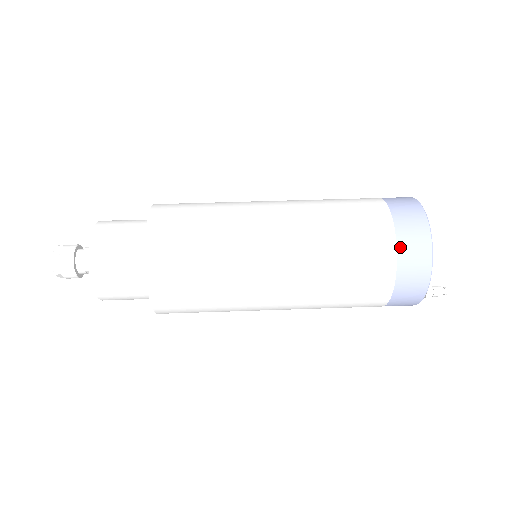
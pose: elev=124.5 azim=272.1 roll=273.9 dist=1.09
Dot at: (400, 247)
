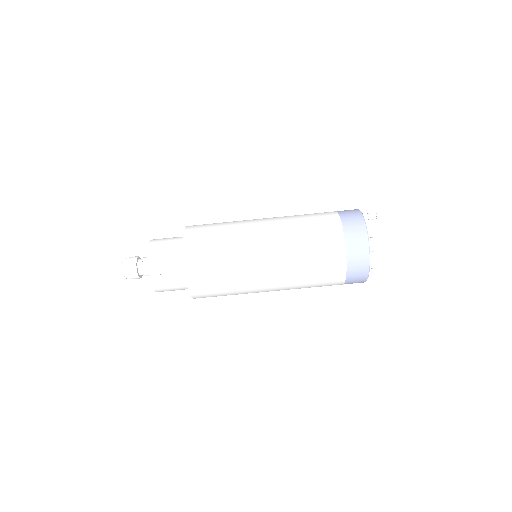
Dot at: (347, 283)
